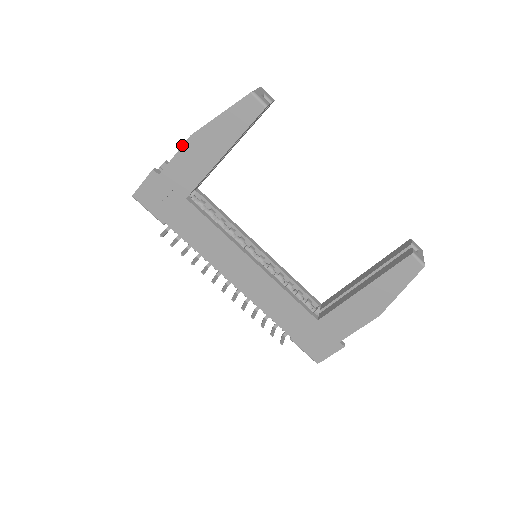
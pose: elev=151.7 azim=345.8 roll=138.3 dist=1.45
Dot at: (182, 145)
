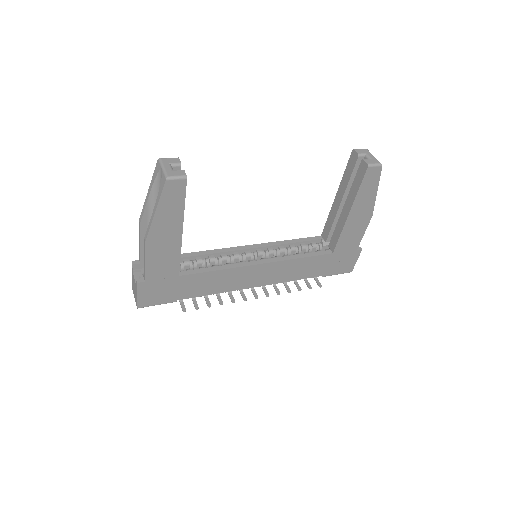
Dot at: (145, 252)
